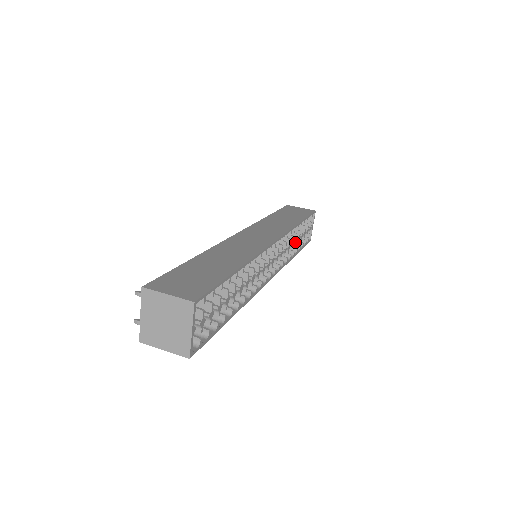
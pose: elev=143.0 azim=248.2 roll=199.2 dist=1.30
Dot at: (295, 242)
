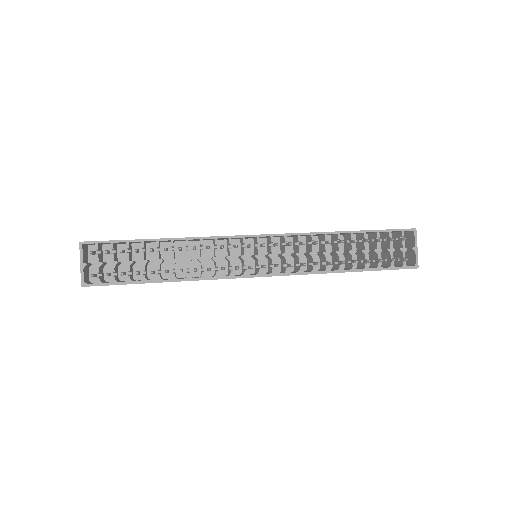
Dot at: (338, 253)
